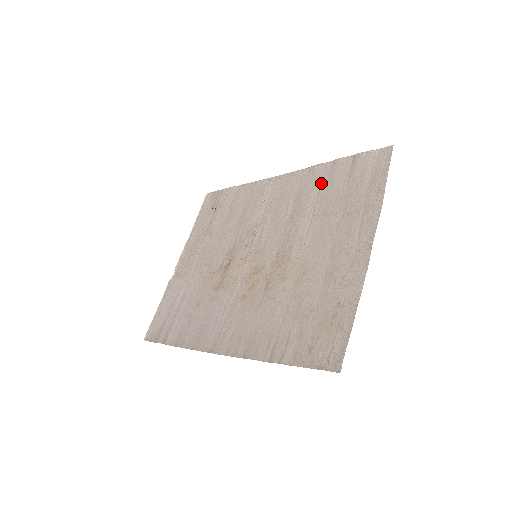
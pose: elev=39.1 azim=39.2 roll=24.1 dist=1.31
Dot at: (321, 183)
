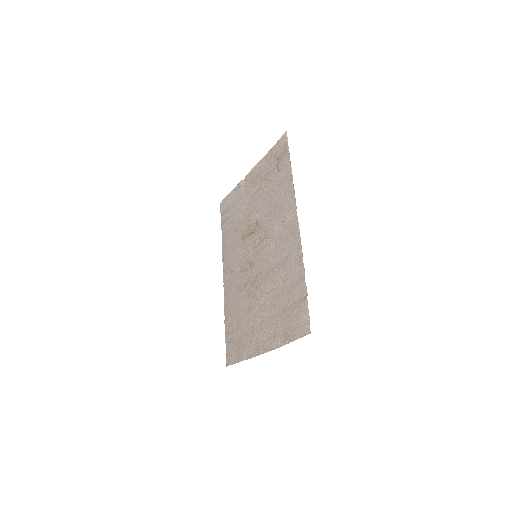
Dot at: (291, 277)
